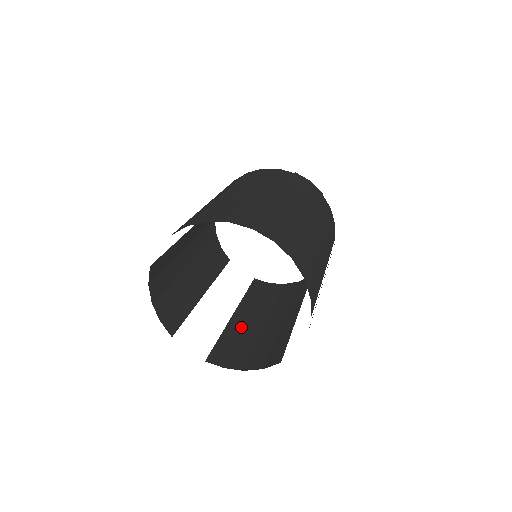
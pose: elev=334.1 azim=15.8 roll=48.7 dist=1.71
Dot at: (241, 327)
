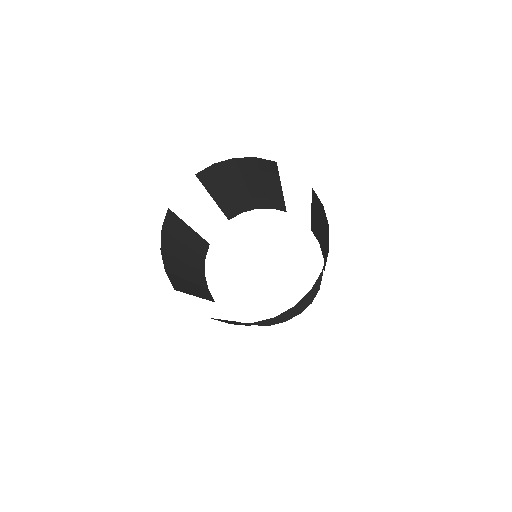
Dot at: occluded
